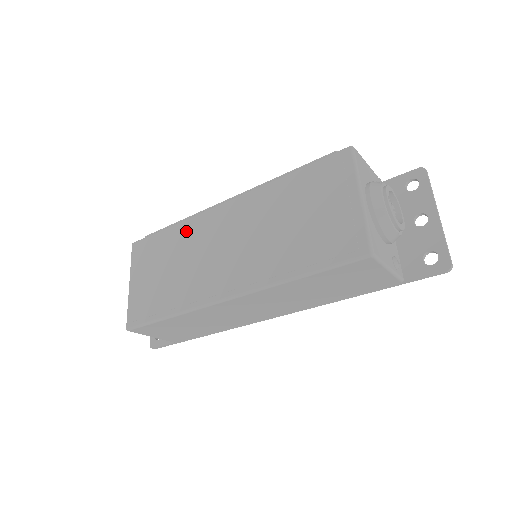
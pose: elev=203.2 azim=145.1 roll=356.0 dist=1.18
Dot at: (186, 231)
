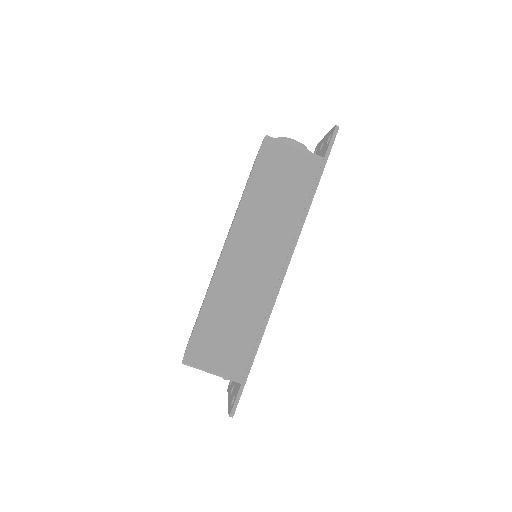
Dot at: occluded
